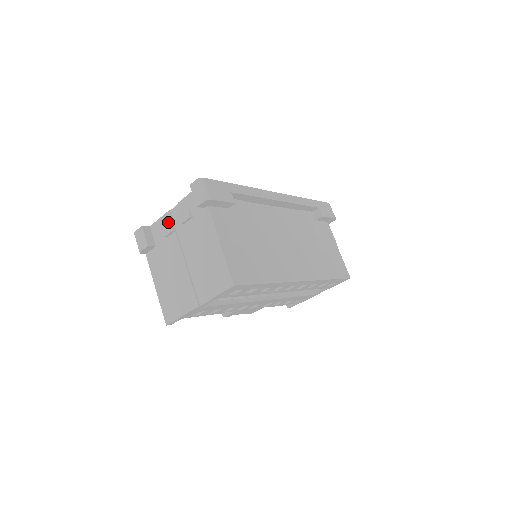
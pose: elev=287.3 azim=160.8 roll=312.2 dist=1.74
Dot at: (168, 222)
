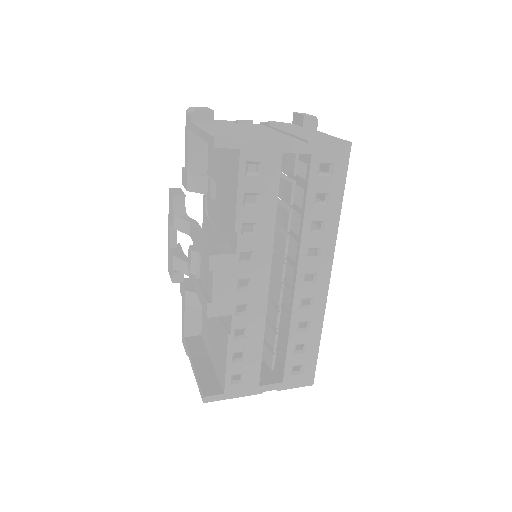
Dot at: occluded
